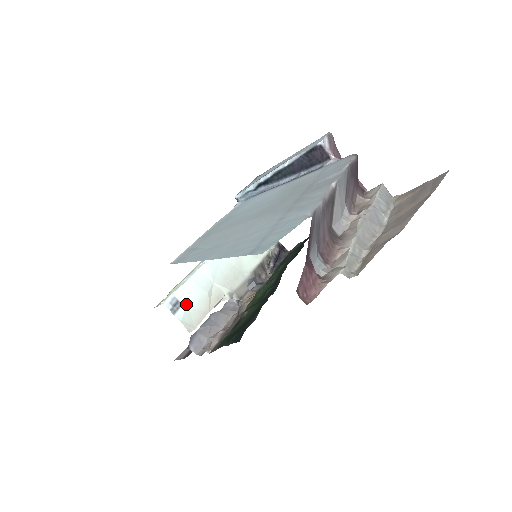
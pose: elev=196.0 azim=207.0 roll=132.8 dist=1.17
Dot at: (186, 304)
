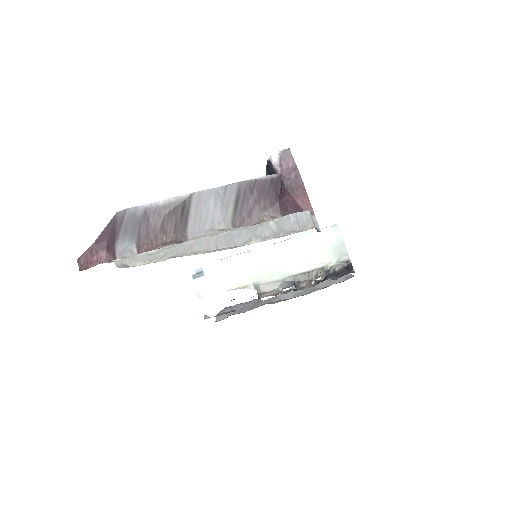
Dot at: (208, 276)
